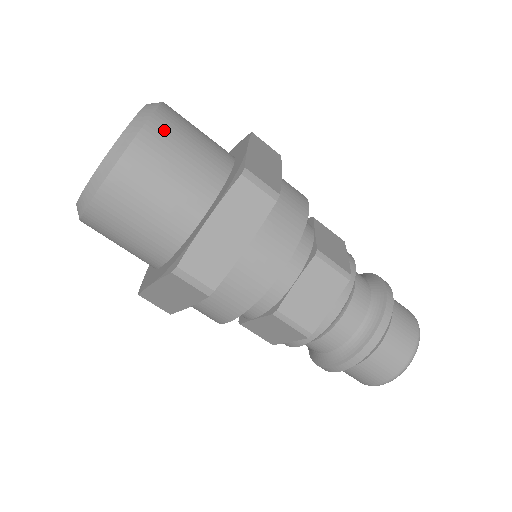
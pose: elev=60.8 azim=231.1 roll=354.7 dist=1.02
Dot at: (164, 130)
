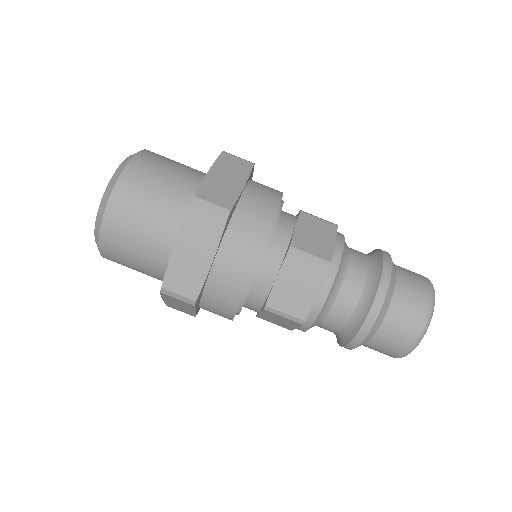
Dot at: occluded
